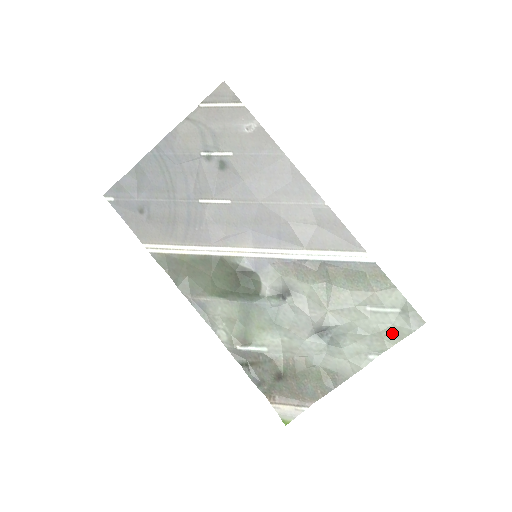
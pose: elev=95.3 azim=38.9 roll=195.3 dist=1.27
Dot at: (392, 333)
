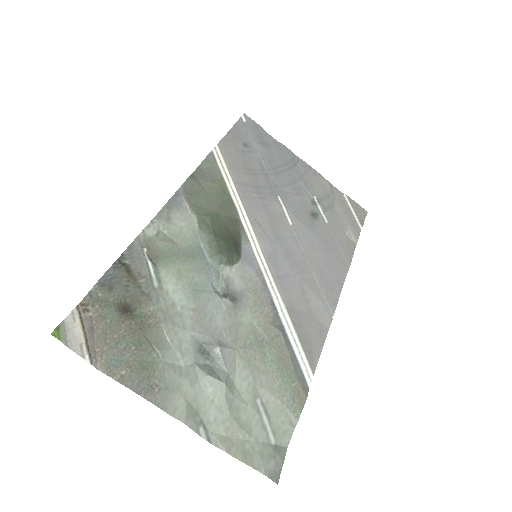
Dot at: (245, 445)
